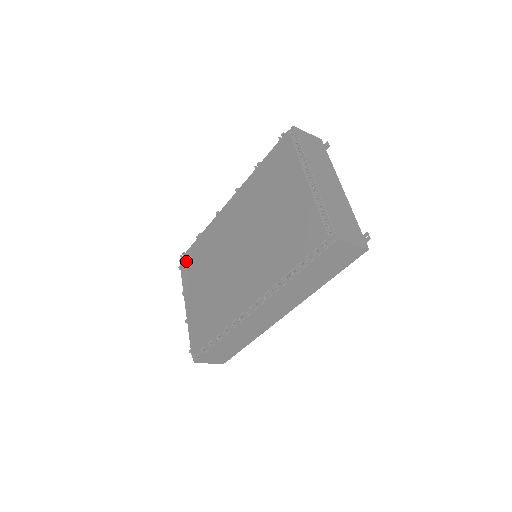
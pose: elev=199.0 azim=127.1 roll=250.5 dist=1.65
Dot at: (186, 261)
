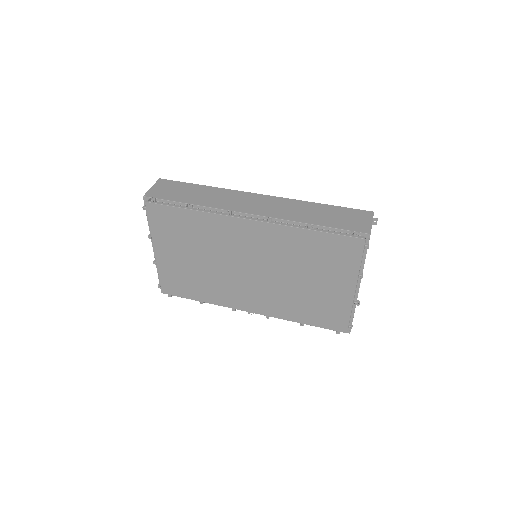
Dot at: (161, 215)
